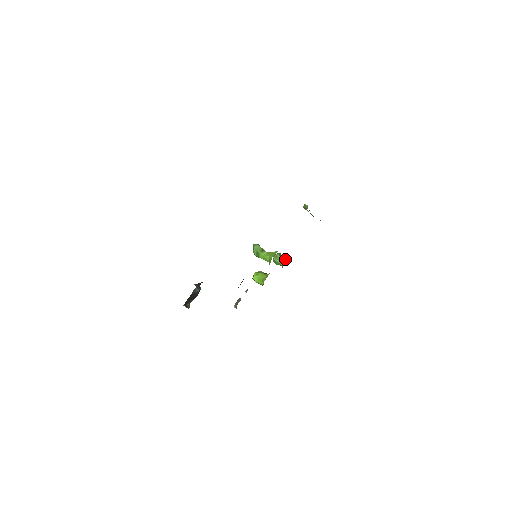
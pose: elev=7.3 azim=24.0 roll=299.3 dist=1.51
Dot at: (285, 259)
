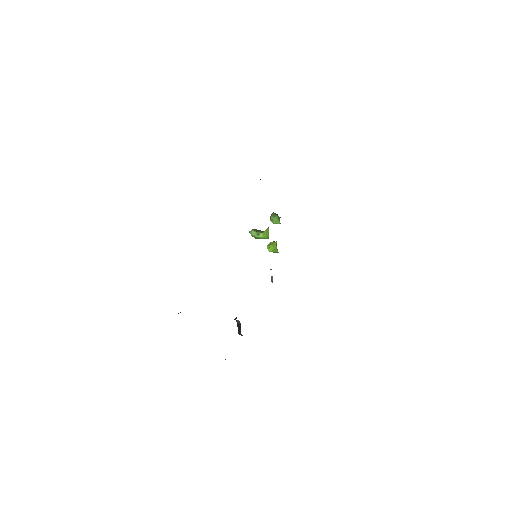
Dot at: (279, 220)
